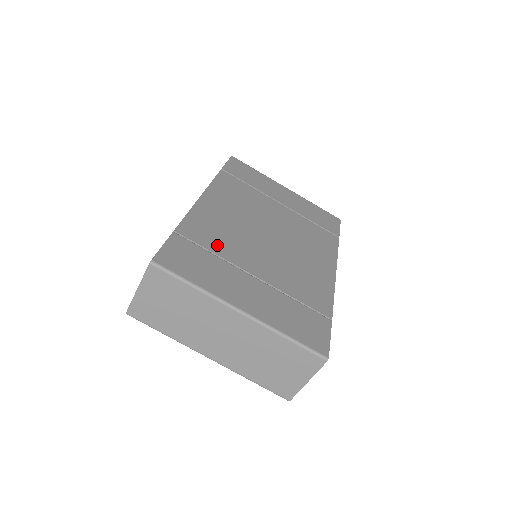
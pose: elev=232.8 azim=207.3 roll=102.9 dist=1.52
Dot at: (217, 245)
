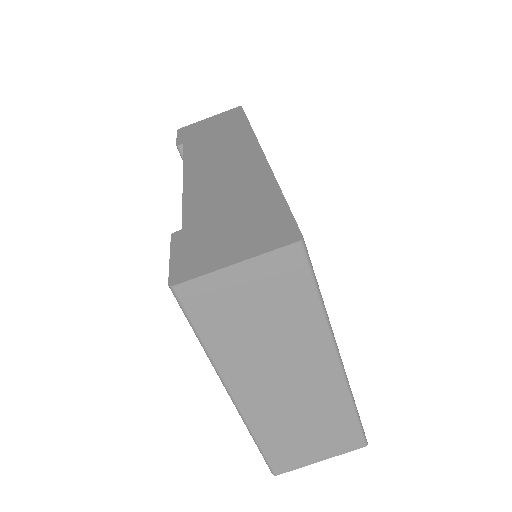
Dot at: occluded
